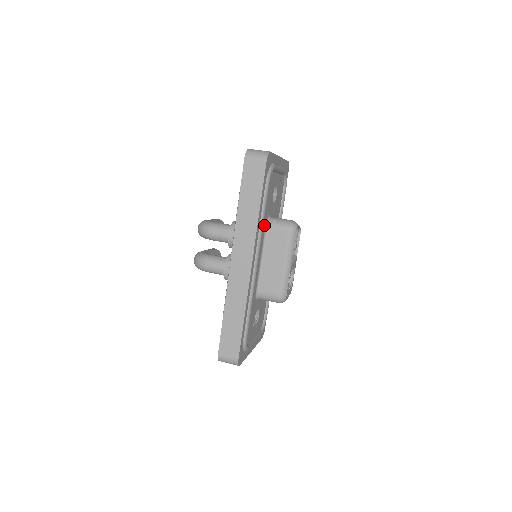
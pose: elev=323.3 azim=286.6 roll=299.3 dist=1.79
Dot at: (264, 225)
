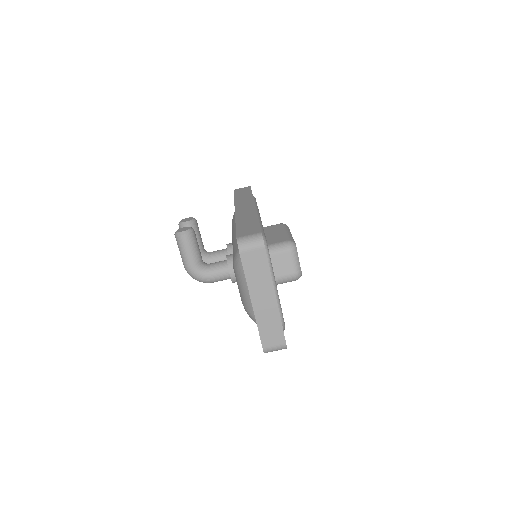
Dot at: occluded
